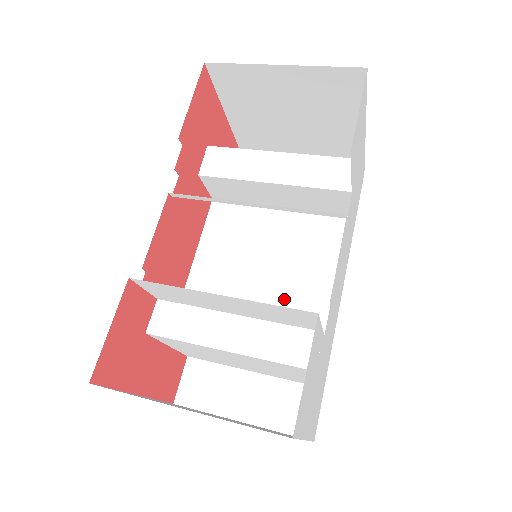
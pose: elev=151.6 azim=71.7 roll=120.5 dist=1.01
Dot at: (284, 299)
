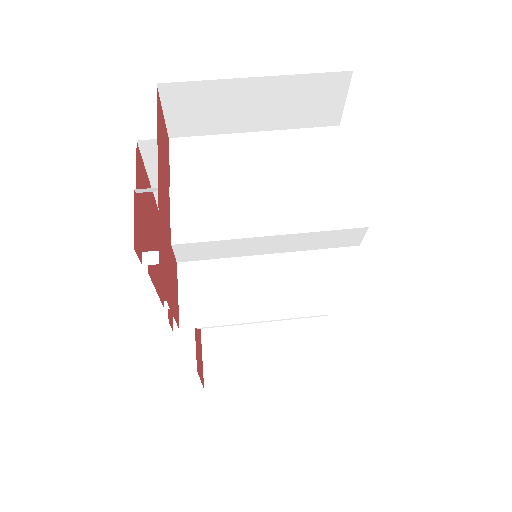
Dot at: occluded
